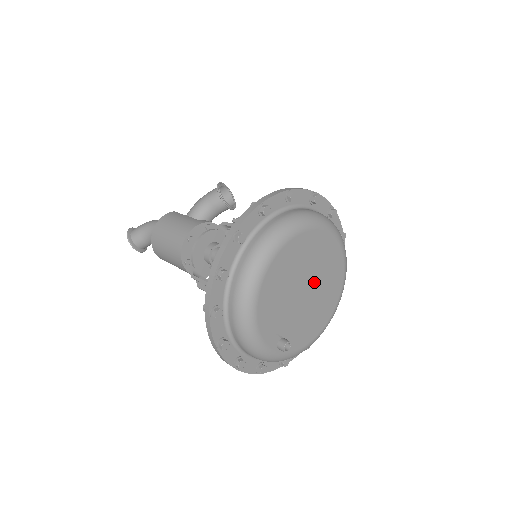
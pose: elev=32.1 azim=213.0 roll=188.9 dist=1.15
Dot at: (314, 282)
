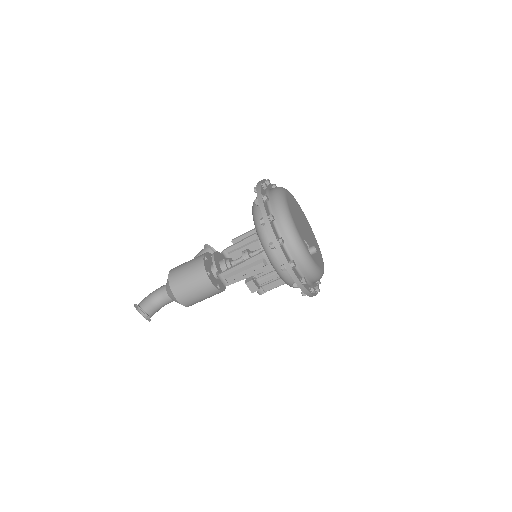
Dot at: (307, 229)
